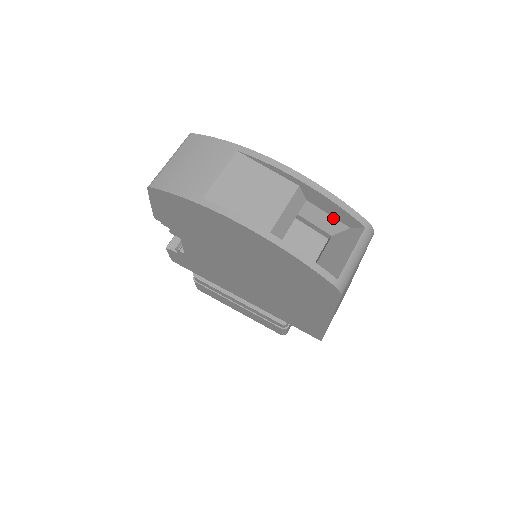
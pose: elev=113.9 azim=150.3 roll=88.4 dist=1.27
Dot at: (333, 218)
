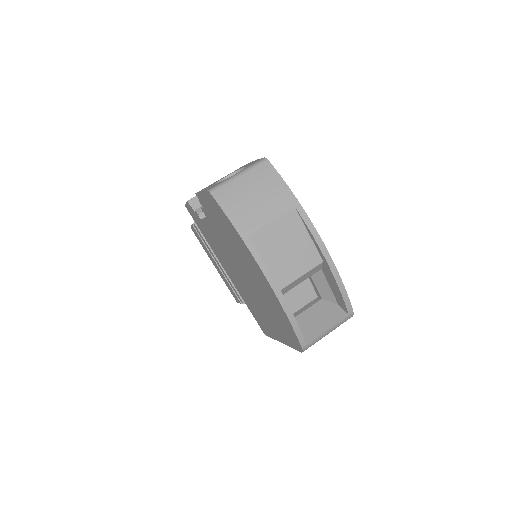
Dot at: (331, 291)
